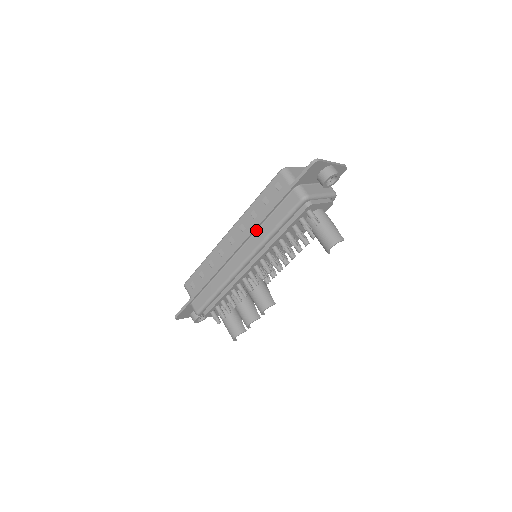
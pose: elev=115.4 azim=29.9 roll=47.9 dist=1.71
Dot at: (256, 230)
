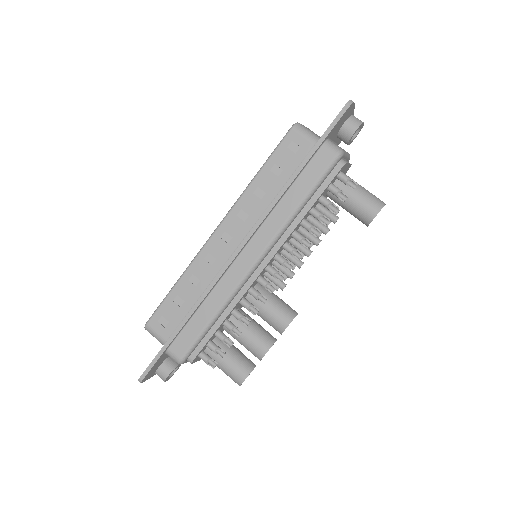
Dot at: (271, 212)
